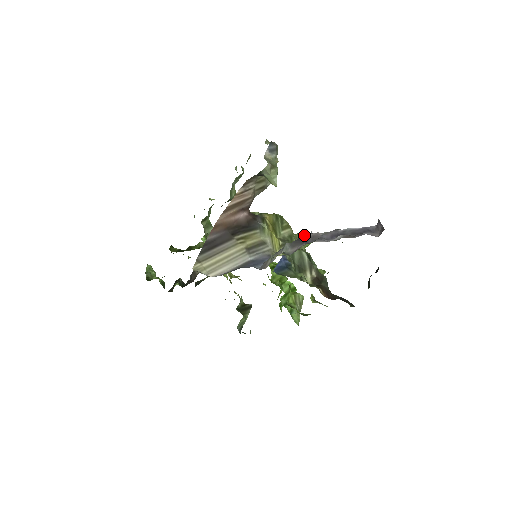
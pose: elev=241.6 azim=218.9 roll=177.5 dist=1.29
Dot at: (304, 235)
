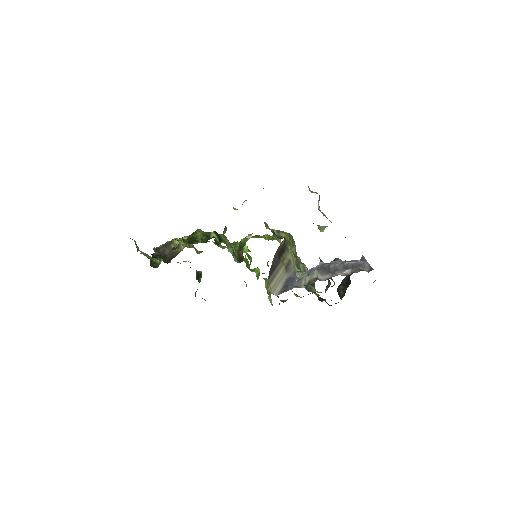
Dot at: (327, 265)
